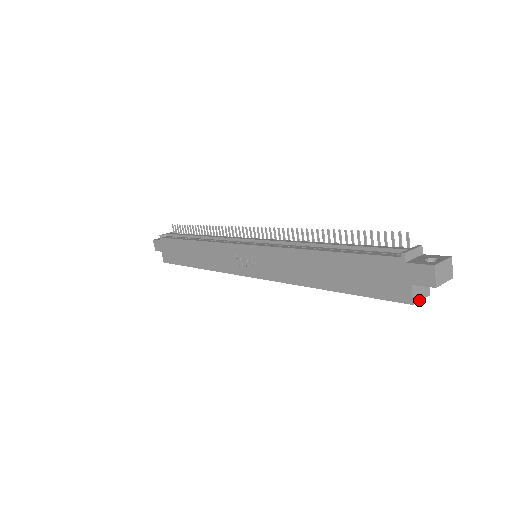
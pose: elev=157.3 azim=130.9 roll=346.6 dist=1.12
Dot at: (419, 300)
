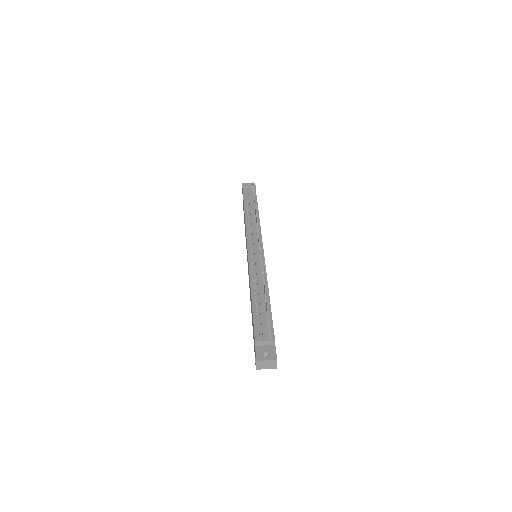
Dot at: occluded
